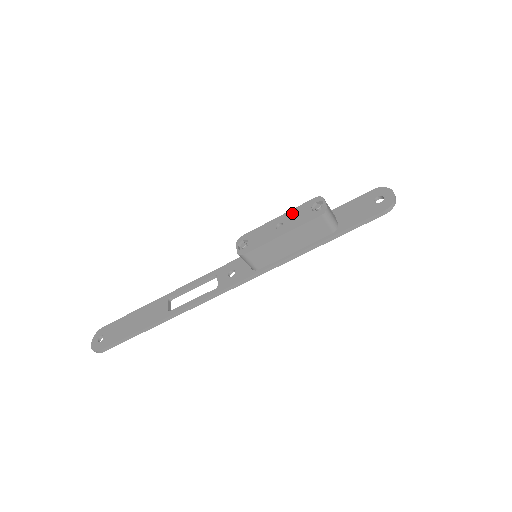
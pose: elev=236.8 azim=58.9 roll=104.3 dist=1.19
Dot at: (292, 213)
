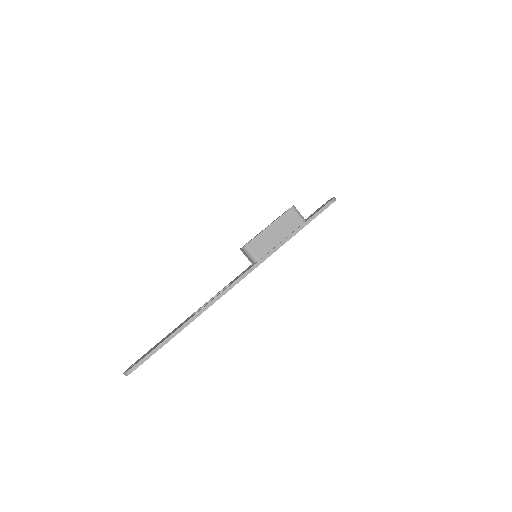
Dot at: (273, 221)
